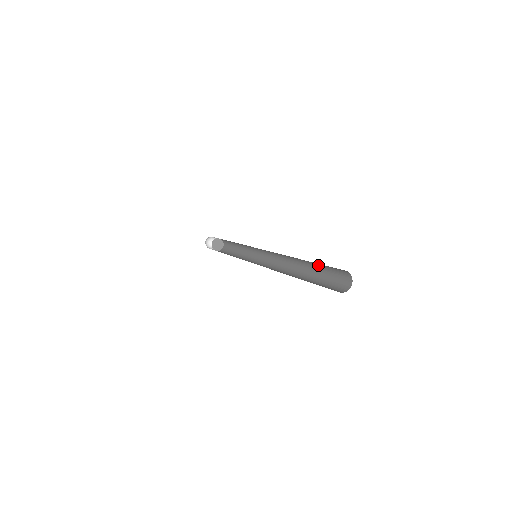
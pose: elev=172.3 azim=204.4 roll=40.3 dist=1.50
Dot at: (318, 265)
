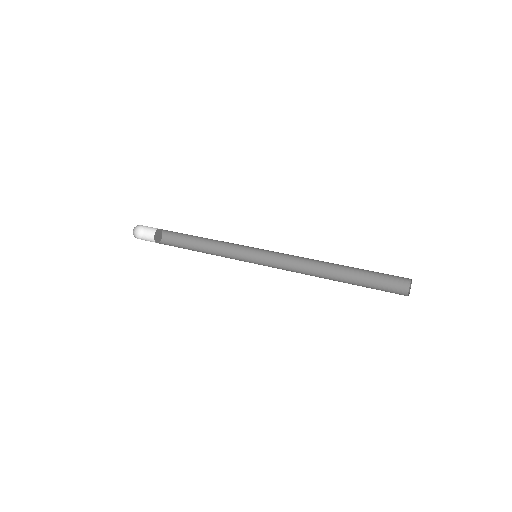
Dot at: (364, 270)
